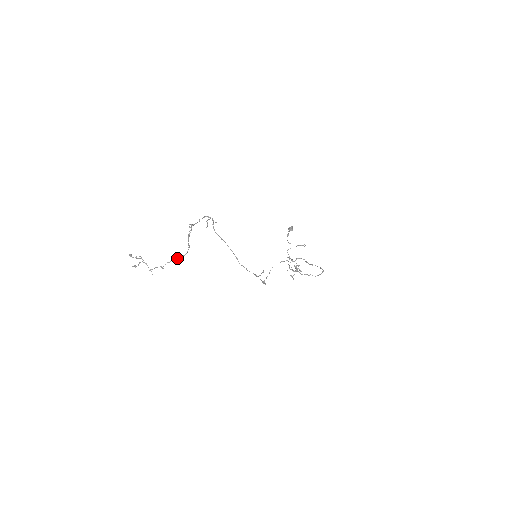
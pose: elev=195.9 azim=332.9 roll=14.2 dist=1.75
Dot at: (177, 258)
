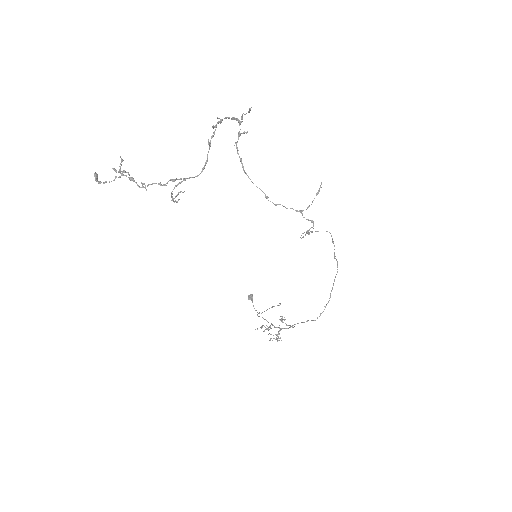
Dot at: (185, 179)
